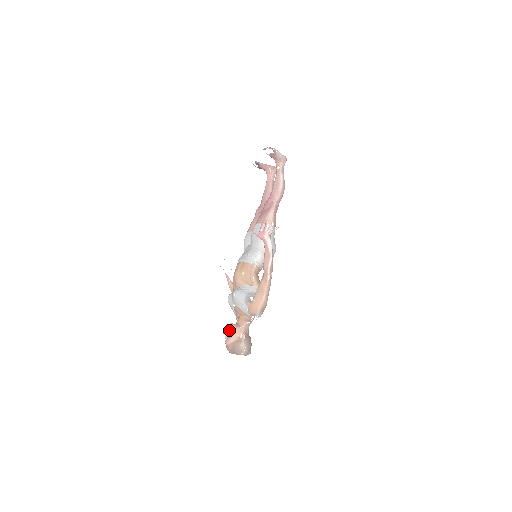
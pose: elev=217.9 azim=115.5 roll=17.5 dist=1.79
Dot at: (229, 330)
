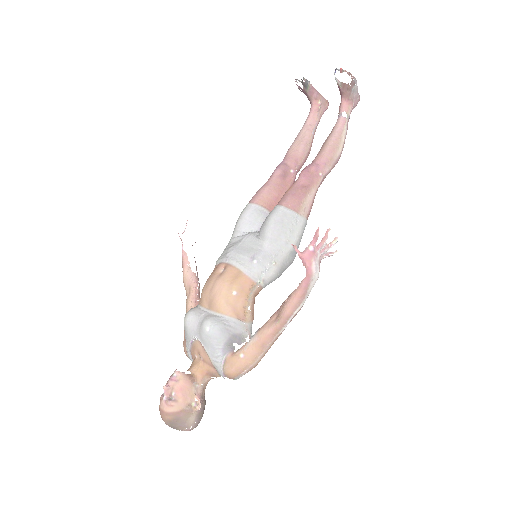
Dot at: (176, 386)
